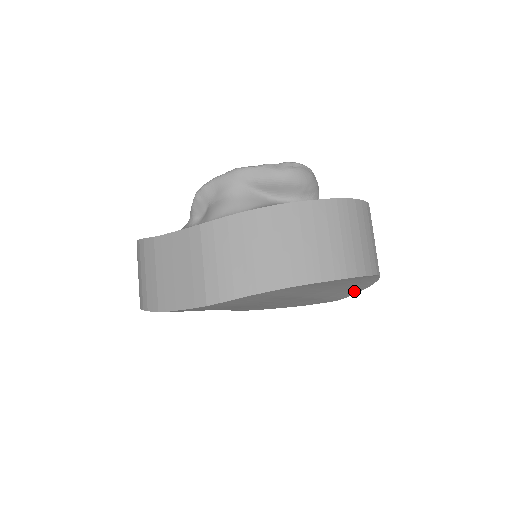
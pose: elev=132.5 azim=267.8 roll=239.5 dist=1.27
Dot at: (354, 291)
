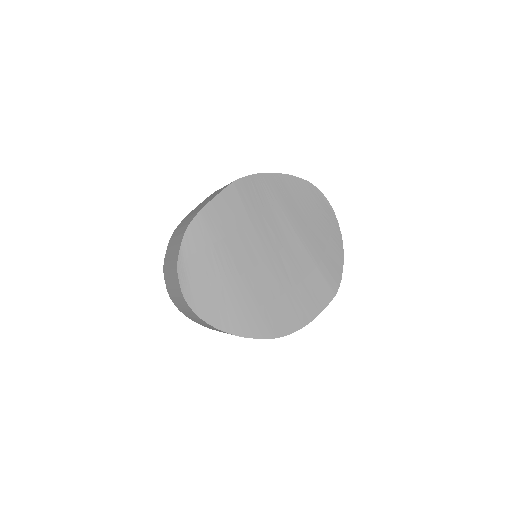
Dot at: (337, 262)
